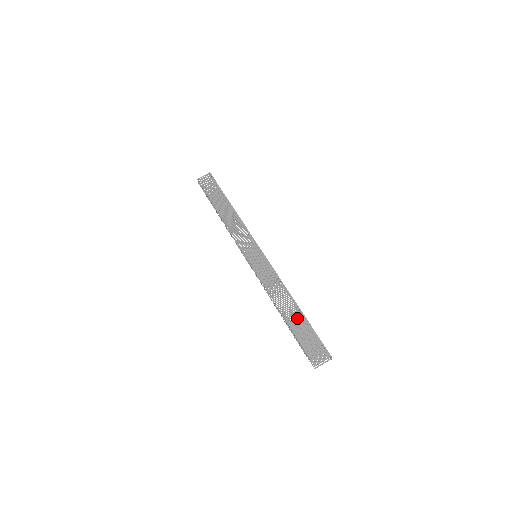
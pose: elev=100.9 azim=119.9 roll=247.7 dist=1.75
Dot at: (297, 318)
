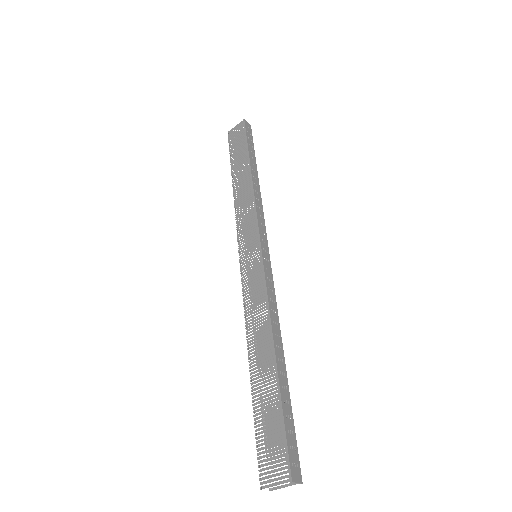
Dot at: (267, 383)
